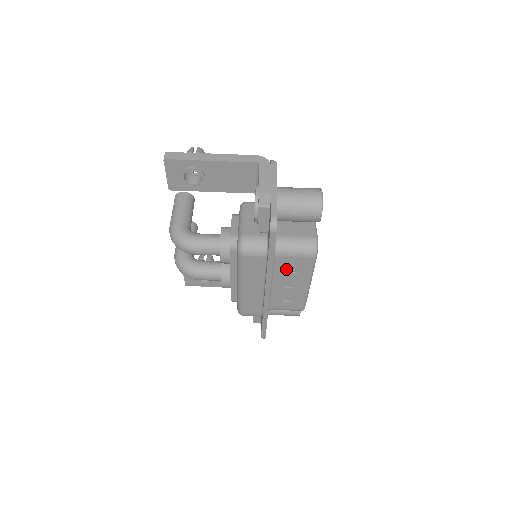
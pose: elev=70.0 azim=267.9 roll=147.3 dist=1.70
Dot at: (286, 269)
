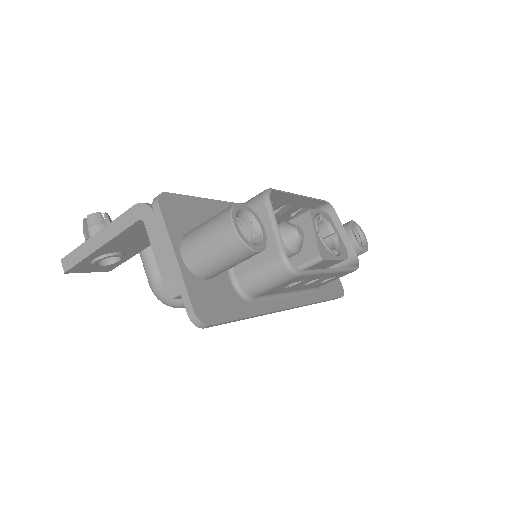
Dot at: (283, 288)
